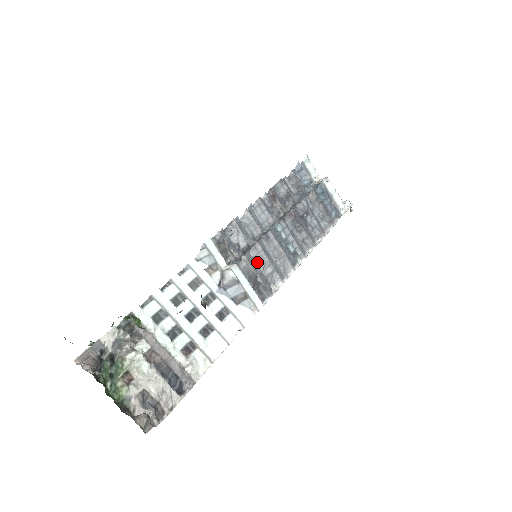
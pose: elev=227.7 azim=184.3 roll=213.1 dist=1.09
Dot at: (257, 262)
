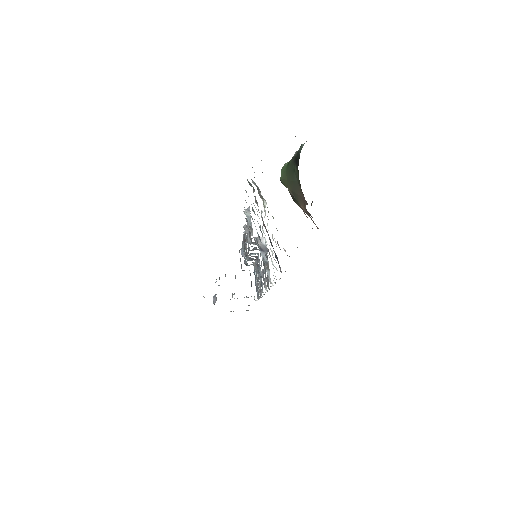
Dot at: occluded
